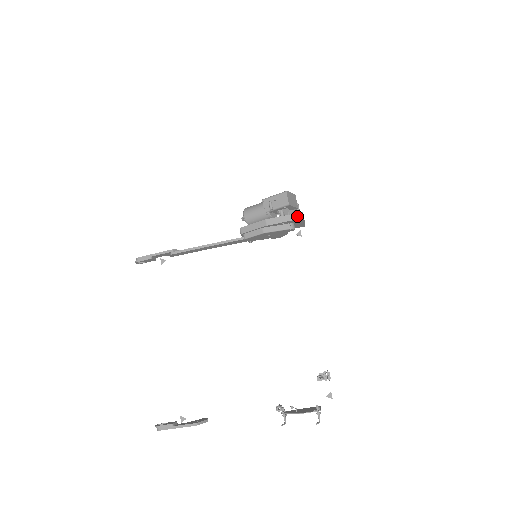
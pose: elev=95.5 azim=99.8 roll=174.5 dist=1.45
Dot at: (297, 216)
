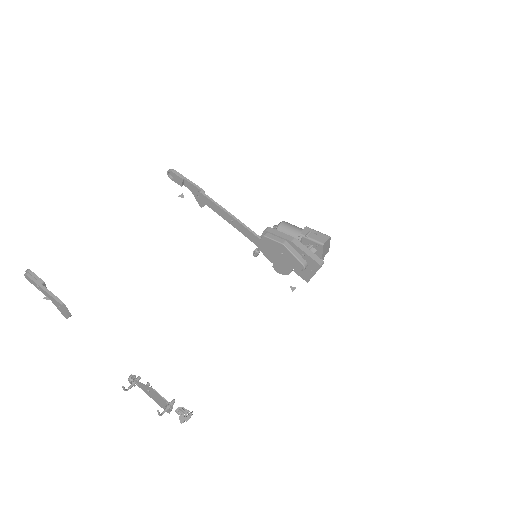
Dot at: (318, 260)
